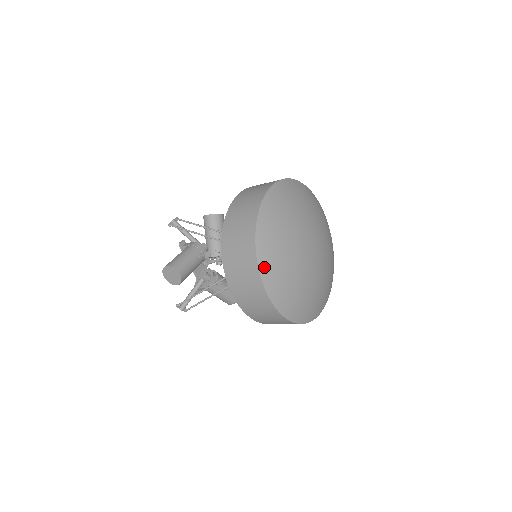
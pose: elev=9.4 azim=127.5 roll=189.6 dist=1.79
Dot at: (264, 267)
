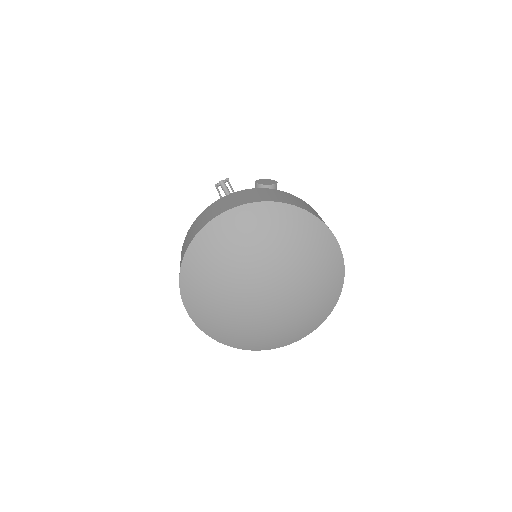
Dot at: (187, 299)
